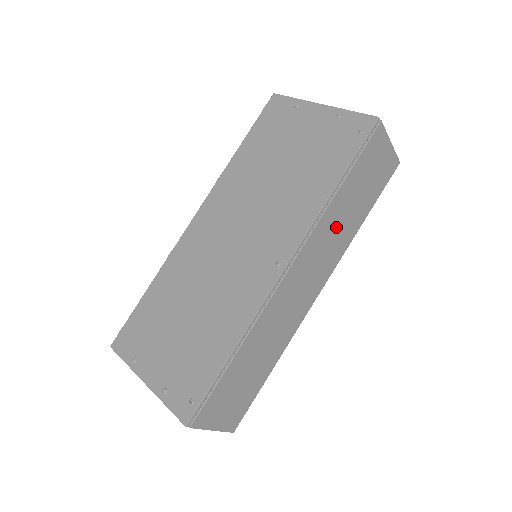
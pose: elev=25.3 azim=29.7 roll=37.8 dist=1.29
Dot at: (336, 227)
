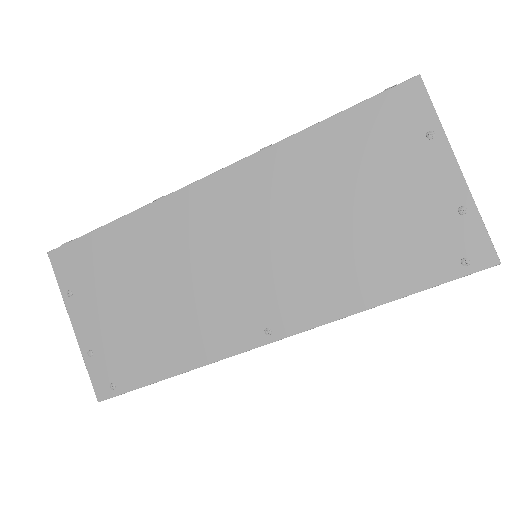
Dot at: occluded
